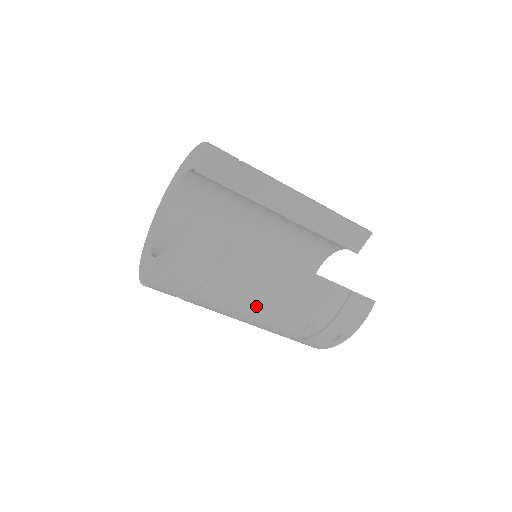
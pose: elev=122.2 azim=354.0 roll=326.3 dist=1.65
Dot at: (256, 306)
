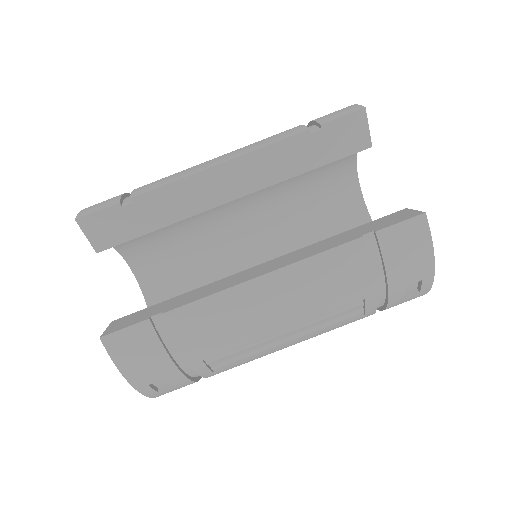
Dot at: (274, 340)
